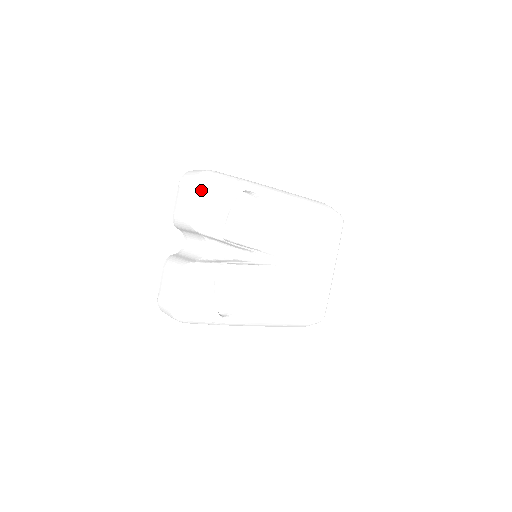
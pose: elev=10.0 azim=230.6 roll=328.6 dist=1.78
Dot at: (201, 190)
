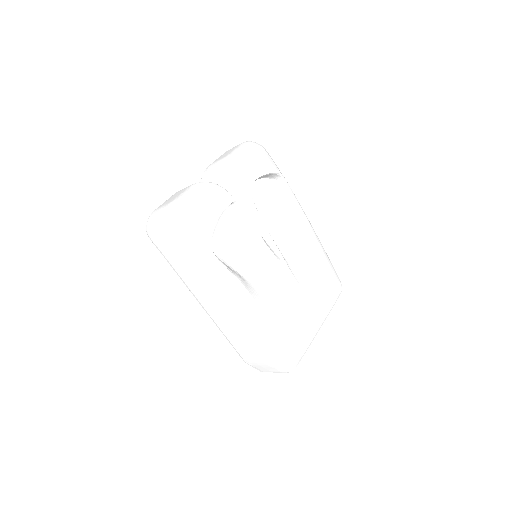
Dot at: (250, 145)
